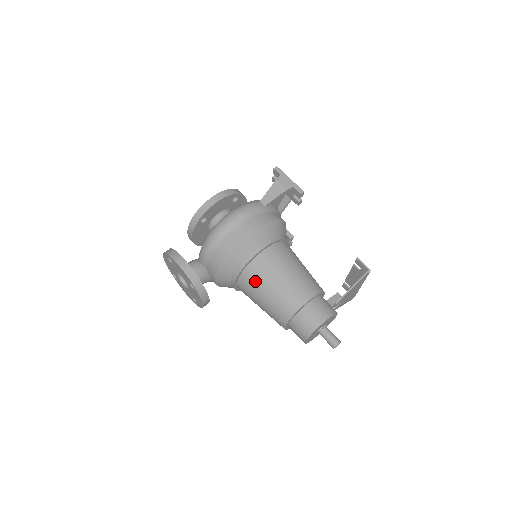
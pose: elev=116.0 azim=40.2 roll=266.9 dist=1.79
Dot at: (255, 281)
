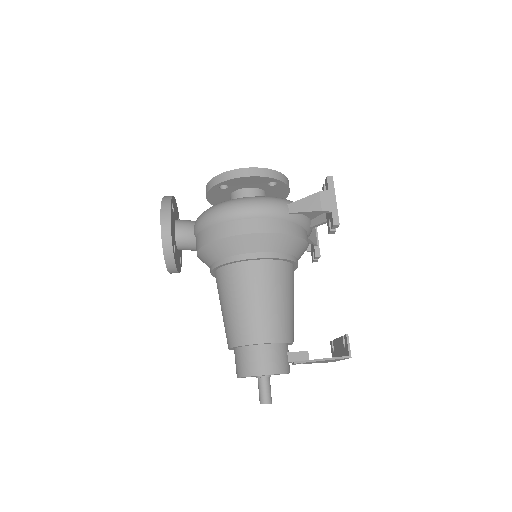
Dot at: (227, 285)
